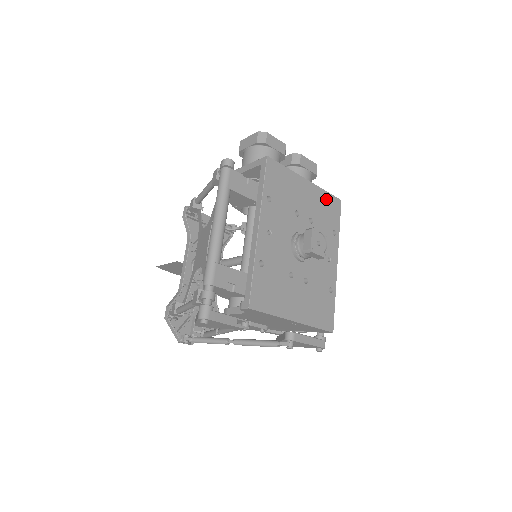
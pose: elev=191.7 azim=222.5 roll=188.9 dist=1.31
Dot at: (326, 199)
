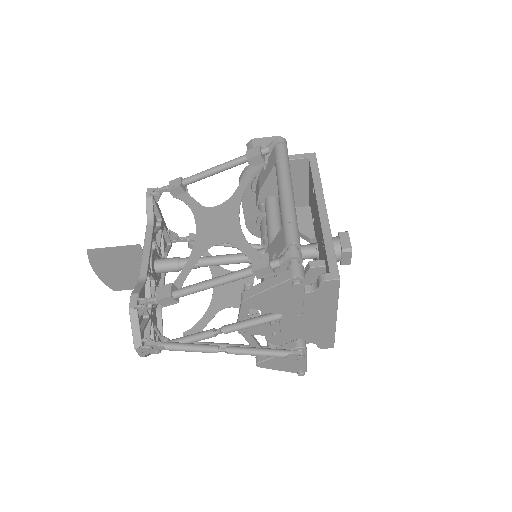
Dot at: occluded
